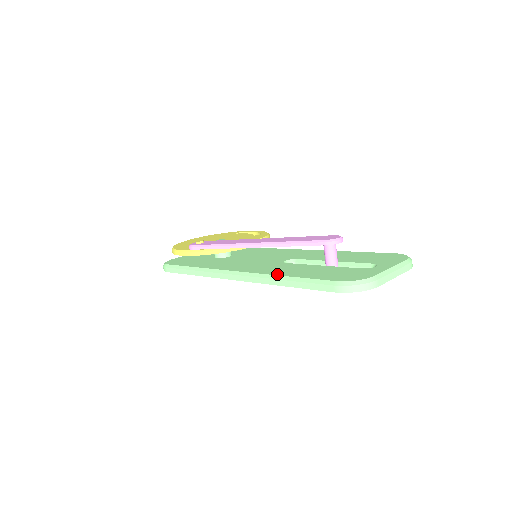
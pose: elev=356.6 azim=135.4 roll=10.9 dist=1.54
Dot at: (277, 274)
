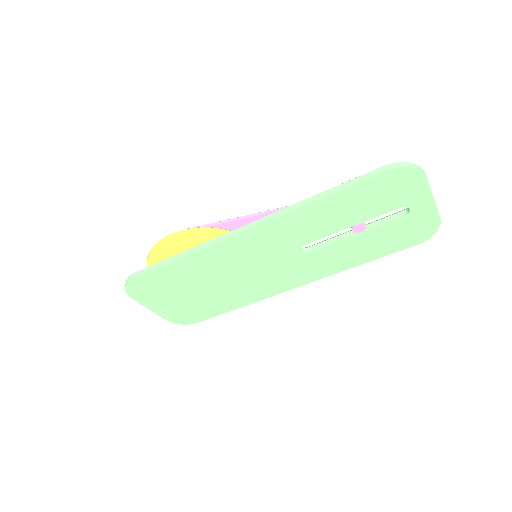
Dot at: occluded
